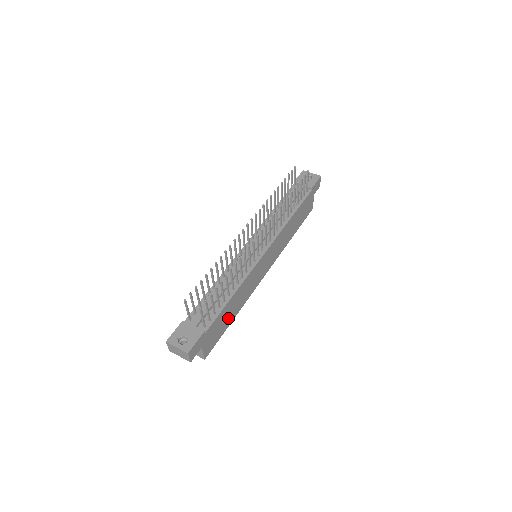
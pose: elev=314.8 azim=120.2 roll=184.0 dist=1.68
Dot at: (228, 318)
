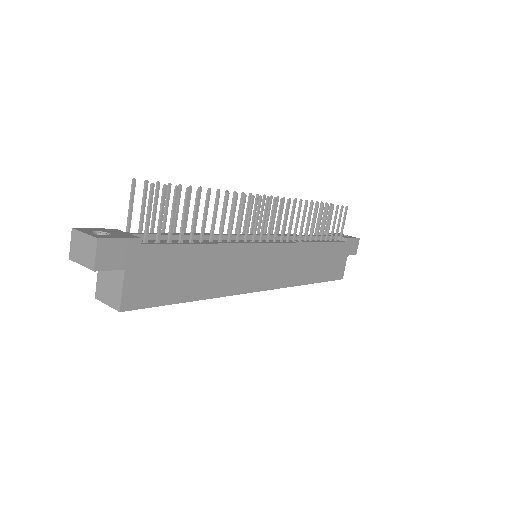
Dot at: (187, 282)
